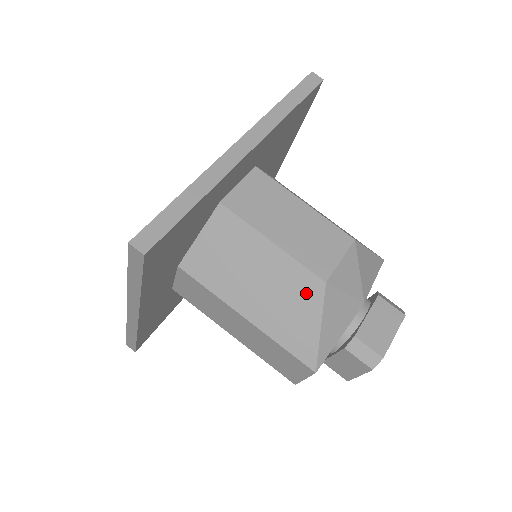
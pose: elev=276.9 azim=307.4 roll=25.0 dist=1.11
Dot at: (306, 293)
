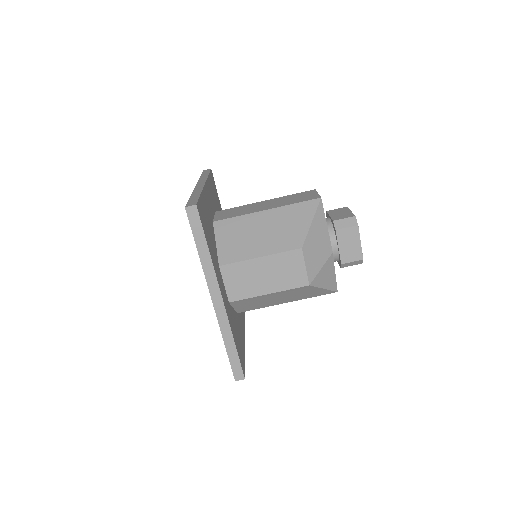
Dot at: (304, 290)
